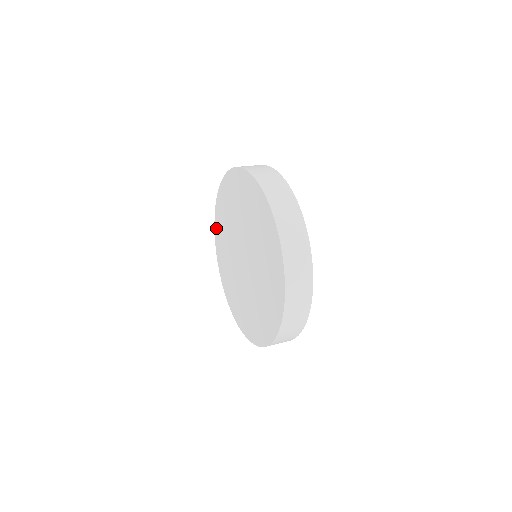
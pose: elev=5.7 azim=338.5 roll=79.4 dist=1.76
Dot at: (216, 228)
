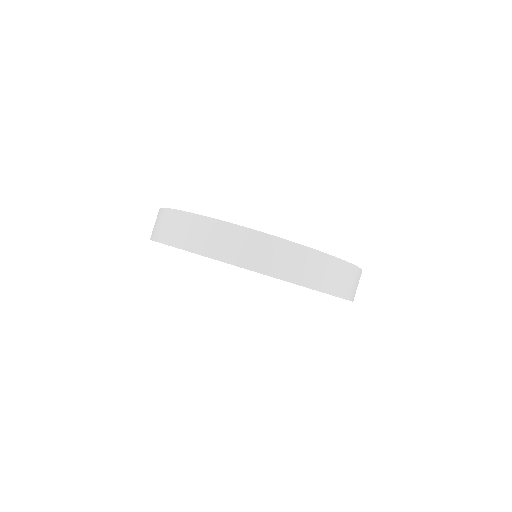
Dot at: occluded
